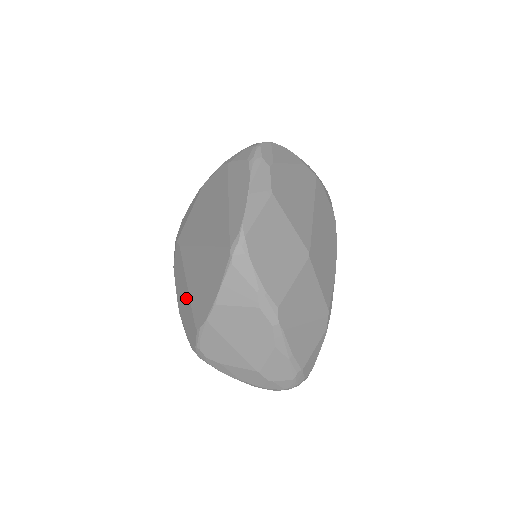
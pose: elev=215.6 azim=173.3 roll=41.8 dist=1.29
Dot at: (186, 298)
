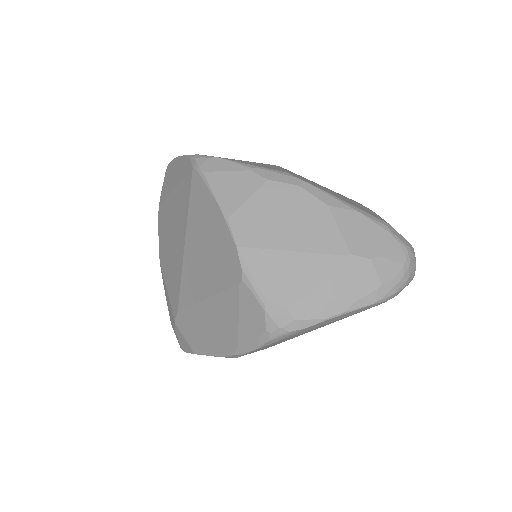
Dot at: (216, 310)
